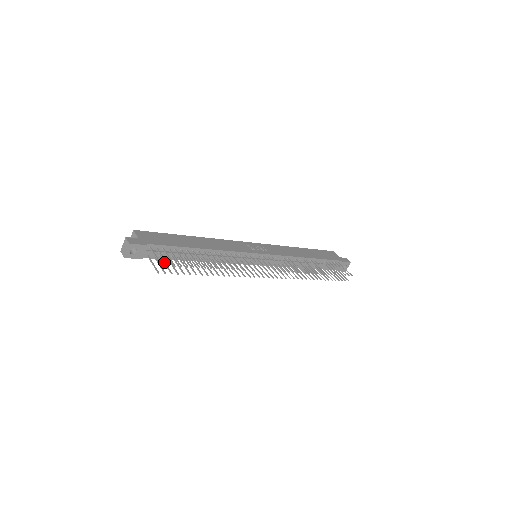
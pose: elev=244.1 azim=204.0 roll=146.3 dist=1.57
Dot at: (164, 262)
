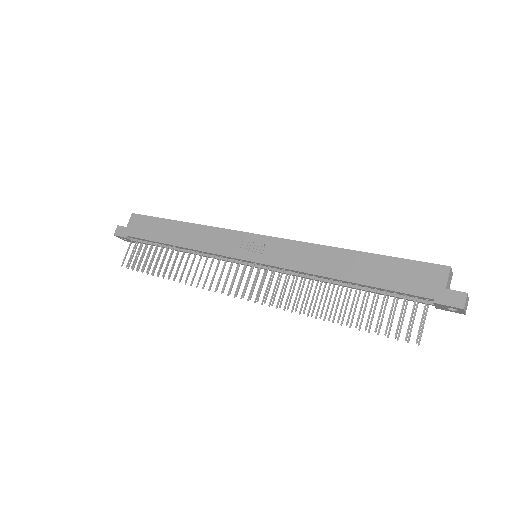
Dot at: (143, 254)
